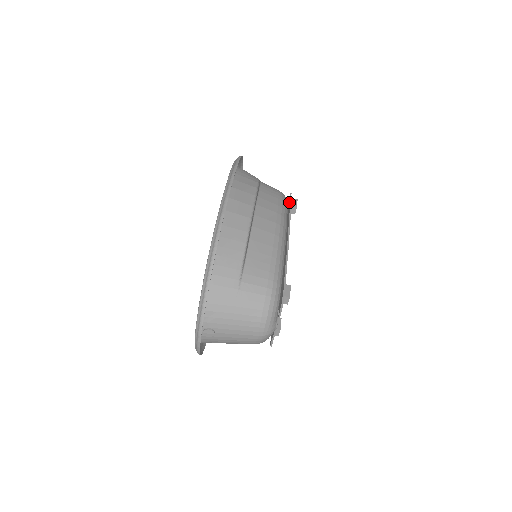
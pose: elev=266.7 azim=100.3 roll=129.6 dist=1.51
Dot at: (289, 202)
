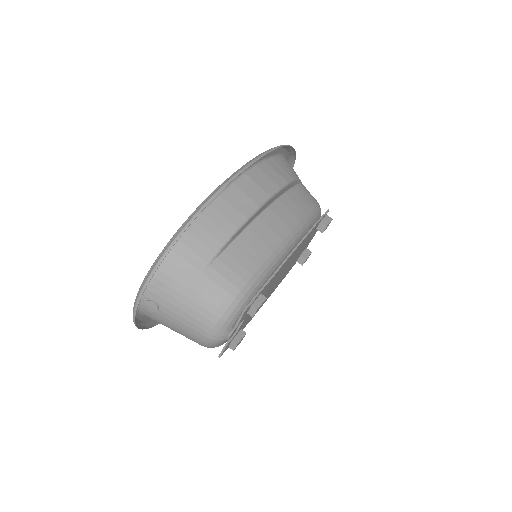
Dot at: occluded
